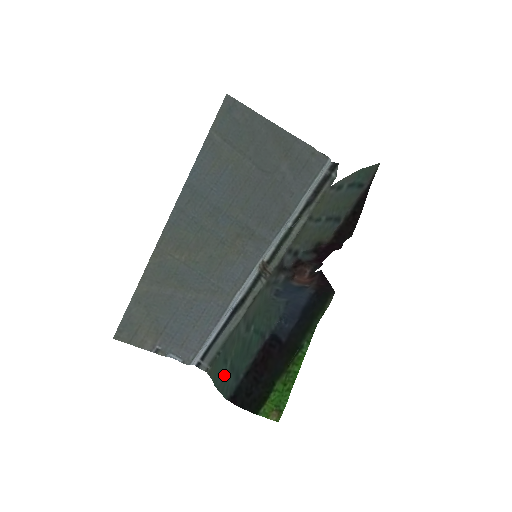
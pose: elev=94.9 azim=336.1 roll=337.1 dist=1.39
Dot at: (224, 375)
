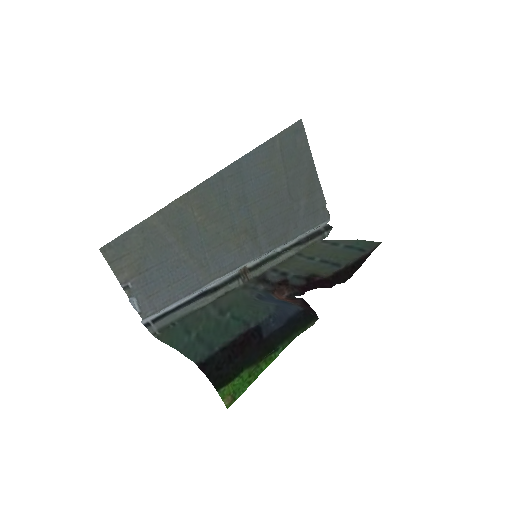
Dot at: (188, 343)
